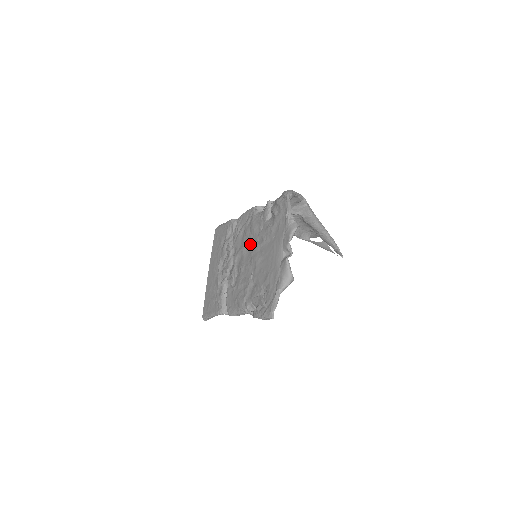
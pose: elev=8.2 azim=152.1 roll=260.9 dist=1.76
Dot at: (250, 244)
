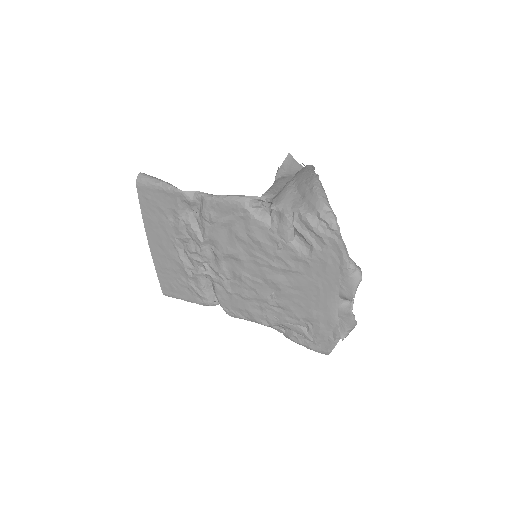
Dot at: (255, 256)
